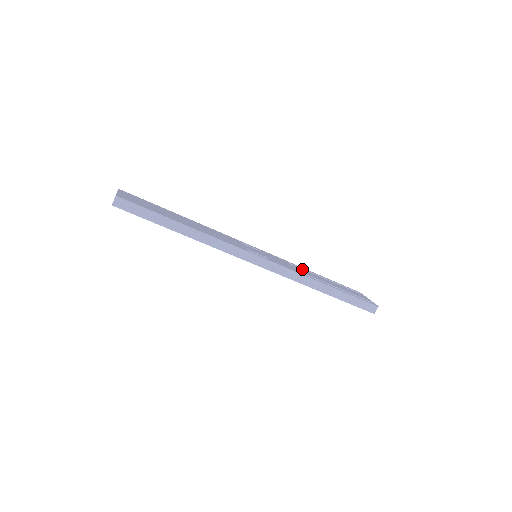
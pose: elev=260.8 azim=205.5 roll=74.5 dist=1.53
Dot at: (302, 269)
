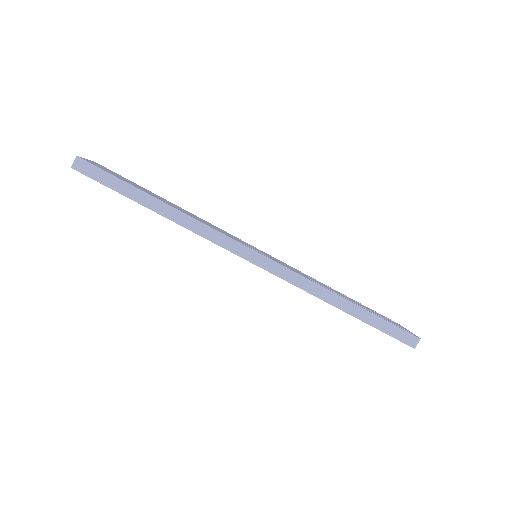
Dot at: occluded
